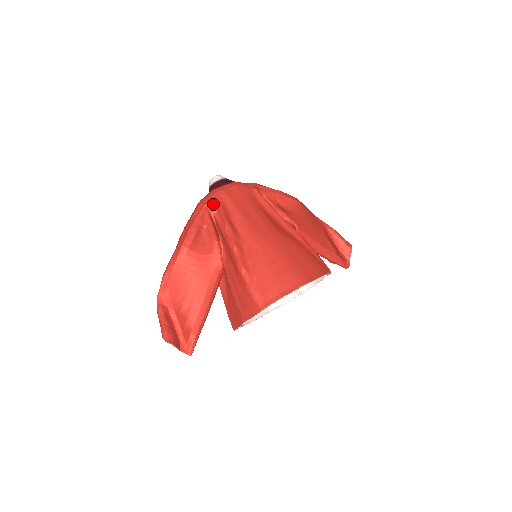
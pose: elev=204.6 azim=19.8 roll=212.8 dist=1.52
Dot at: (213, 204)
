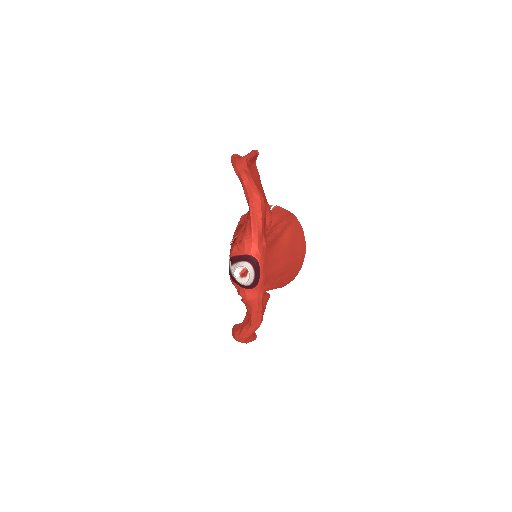
Dot at: occluded
